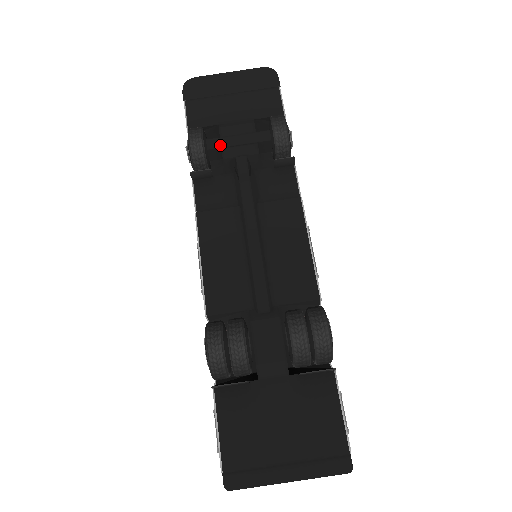
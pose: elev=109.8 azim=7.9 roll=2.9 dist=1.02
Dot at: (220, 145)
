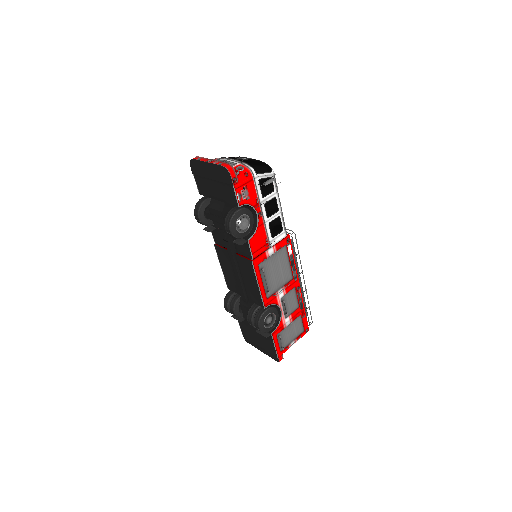
Dot at: (211, 219)
